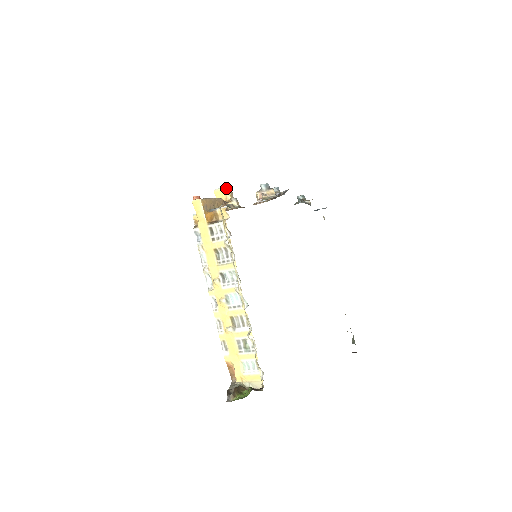
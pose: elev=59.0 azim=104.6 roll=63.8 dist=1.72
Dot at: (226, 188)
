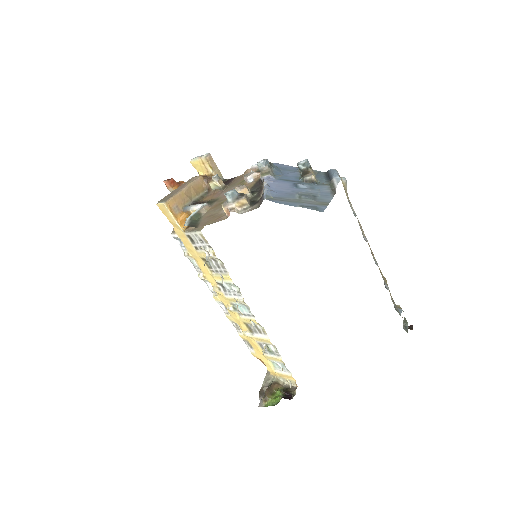
Dot at: (203, 159)
